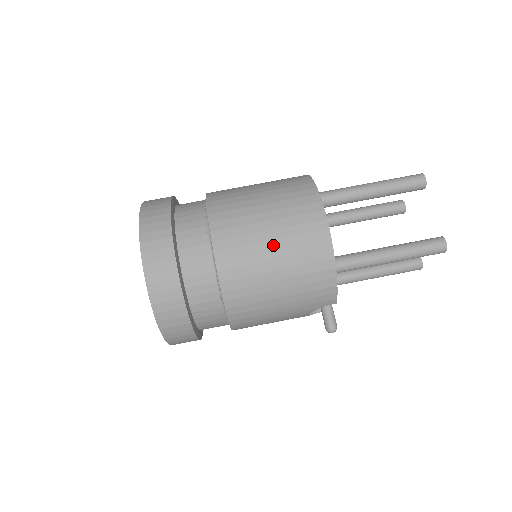
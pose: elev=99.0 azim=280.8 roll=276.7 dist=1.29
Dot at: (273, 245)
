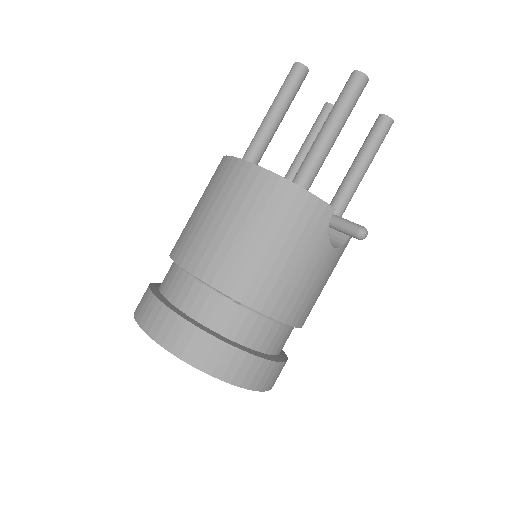
Dot at: (227, 221)
